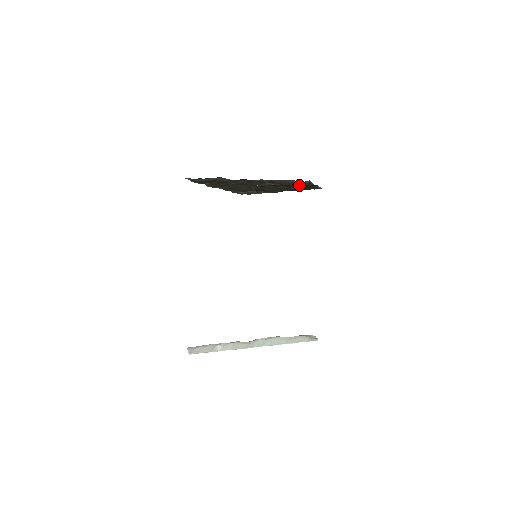
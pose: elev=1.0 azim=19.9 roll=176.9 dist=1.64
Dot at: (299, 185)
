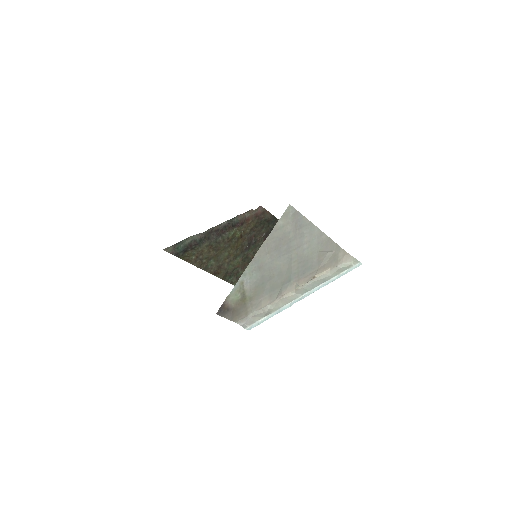
Dot at: (263, 225)
